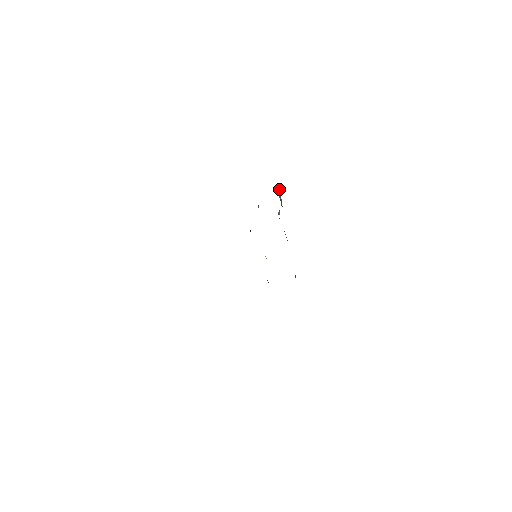
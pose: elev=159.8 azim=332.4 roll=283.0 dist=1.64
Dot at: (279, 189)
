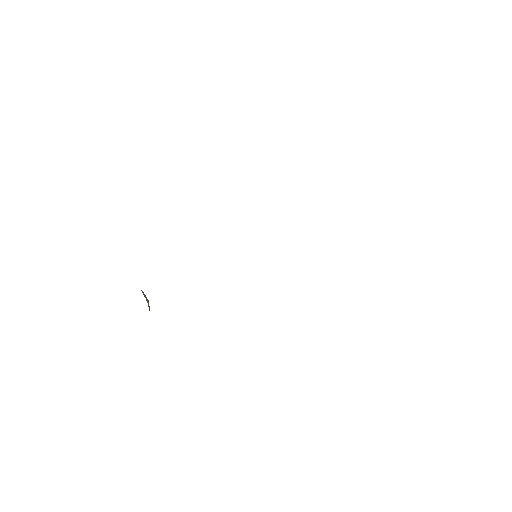
Dot at: occluded
